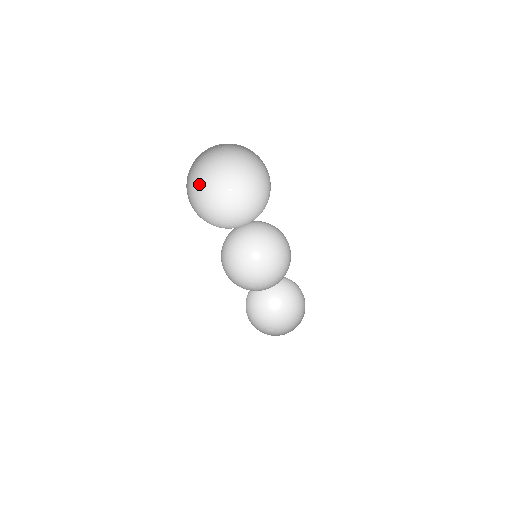
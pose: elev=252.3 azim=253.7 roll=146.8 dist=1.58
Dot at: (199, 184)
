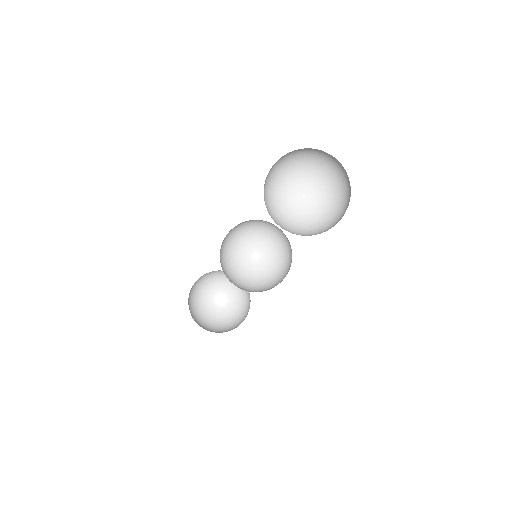
Dot at: (291, 166)
